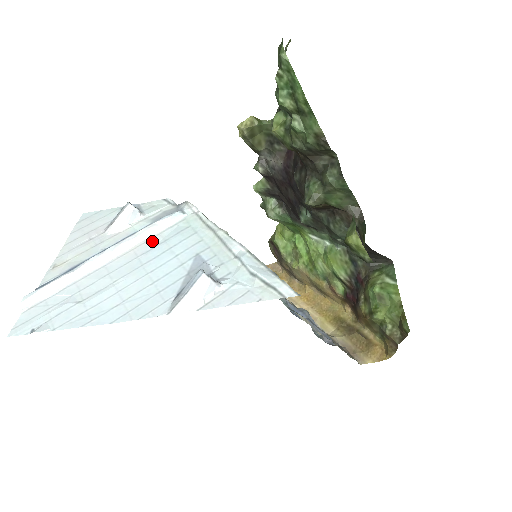
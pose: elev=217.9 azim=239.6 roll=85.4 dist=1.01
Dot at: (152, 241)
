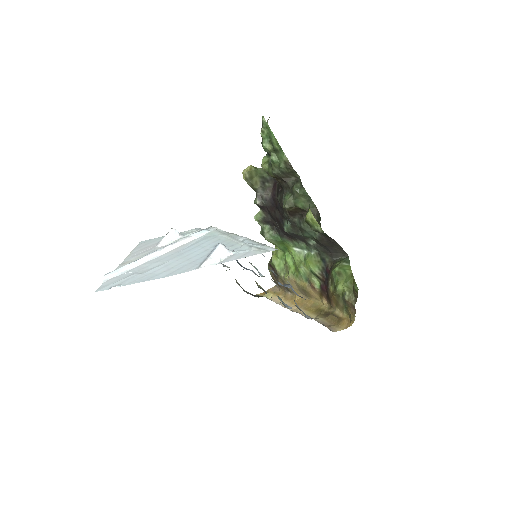
Dot at: (187, 244)
